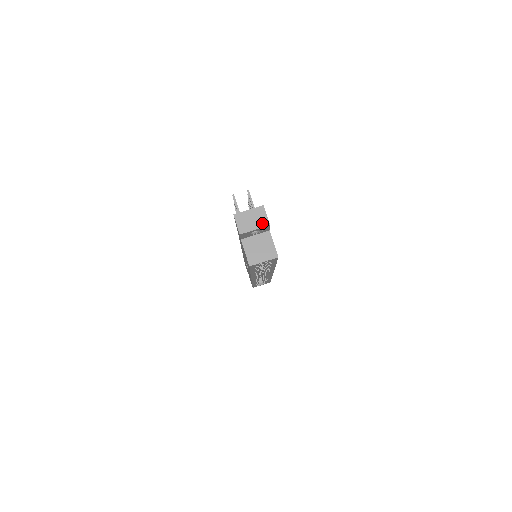
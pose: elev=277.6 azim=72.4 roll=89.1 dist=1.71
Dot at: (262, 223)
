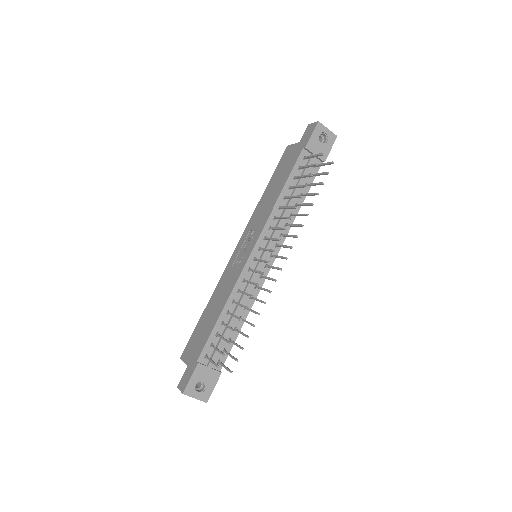
Dot at: occluded
